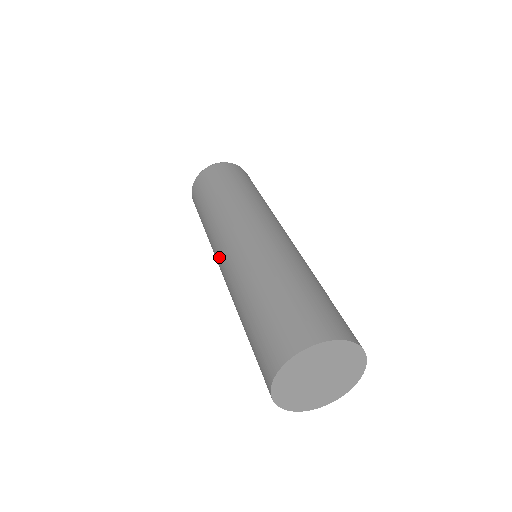
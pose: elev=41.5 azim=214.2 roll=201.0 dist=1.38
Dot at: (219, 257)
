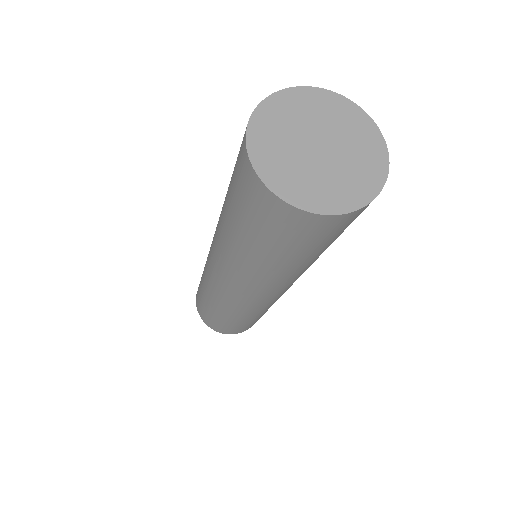
Dot at: (212, 268)
